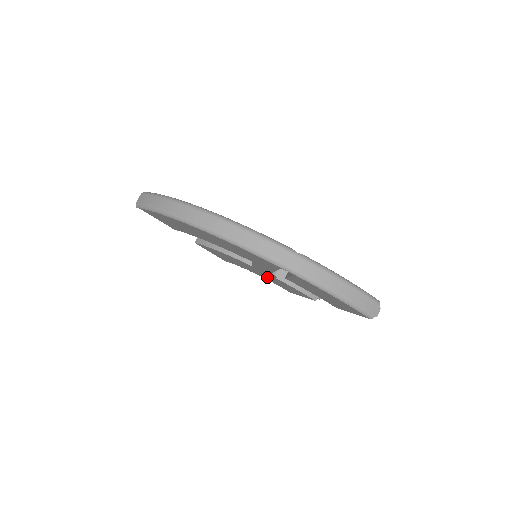
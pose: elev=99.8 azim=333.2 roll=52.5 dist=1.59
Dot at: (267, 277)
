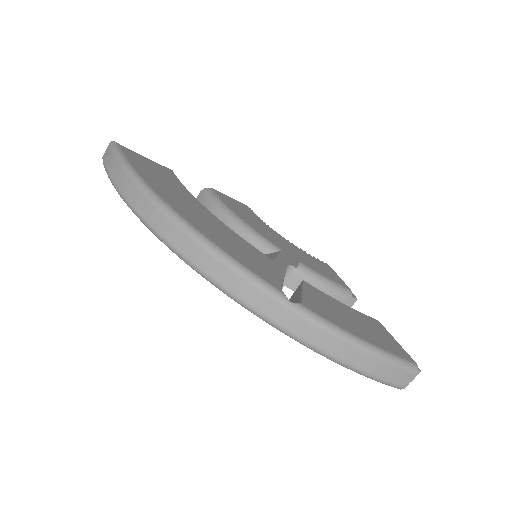
Dot at: occluded
